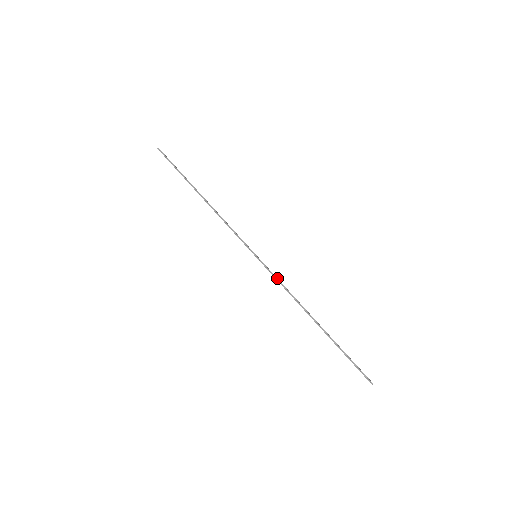
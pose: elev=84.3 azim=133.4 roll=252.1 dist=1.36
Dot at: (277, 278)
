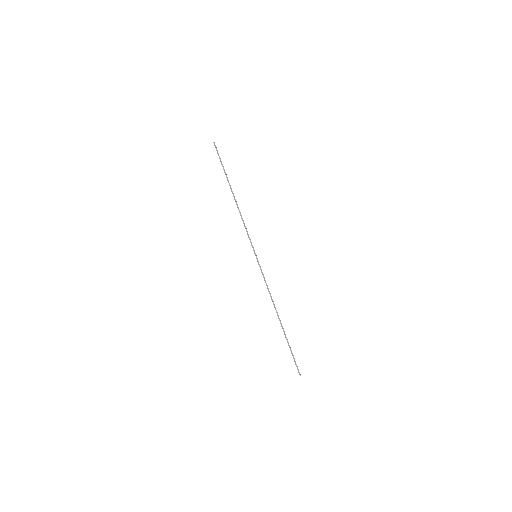
Dot at: occluded
